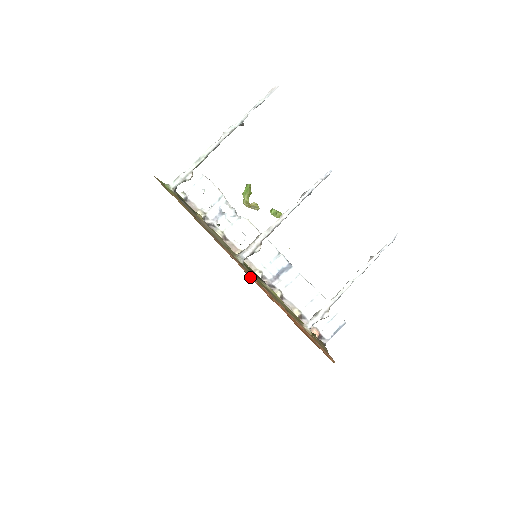
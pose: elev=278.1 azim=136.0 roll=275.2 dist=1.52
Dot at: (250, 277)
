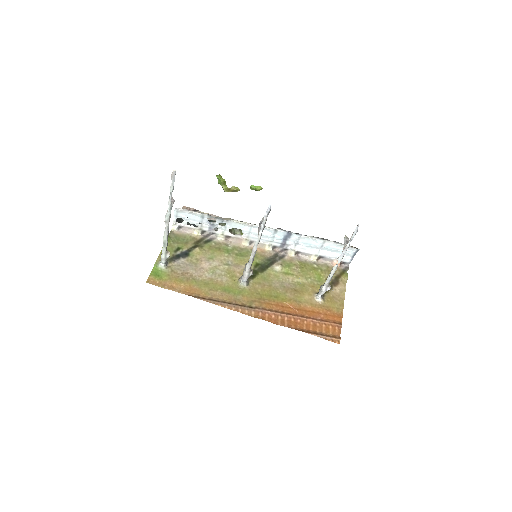
Dot at: (254, 314)
